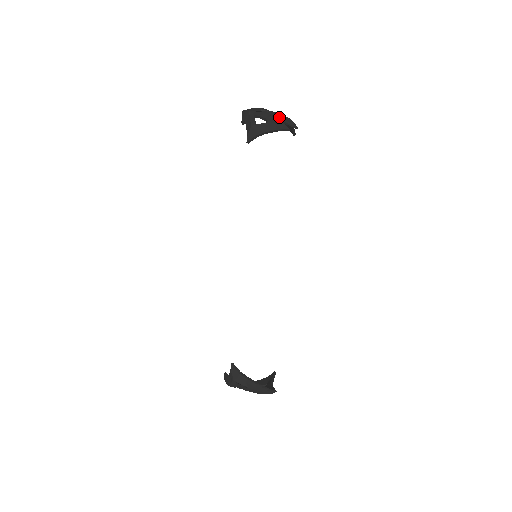
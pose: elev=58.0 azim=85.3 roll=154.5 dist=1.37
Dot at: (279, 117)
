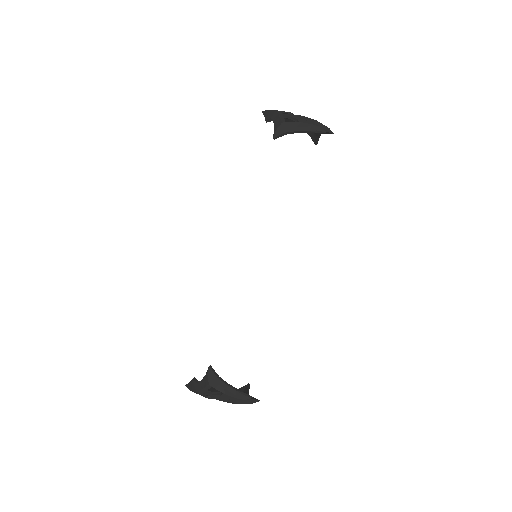
Dot at: (311, 121)
